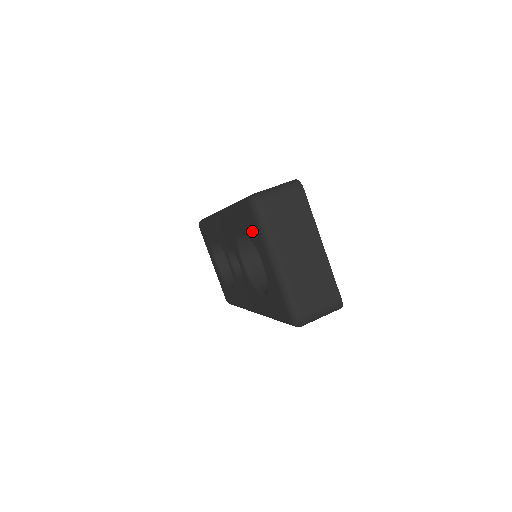
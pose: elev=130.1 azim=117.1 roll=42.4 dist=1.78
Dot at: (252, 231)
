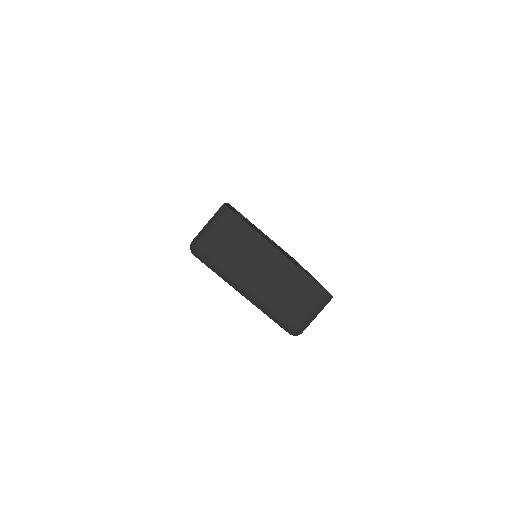
Dot at: occluded
